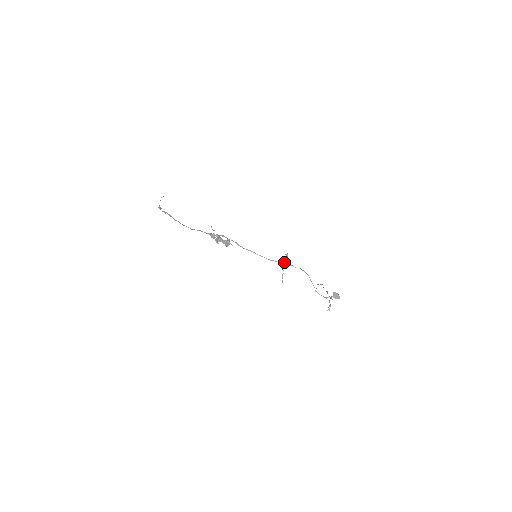
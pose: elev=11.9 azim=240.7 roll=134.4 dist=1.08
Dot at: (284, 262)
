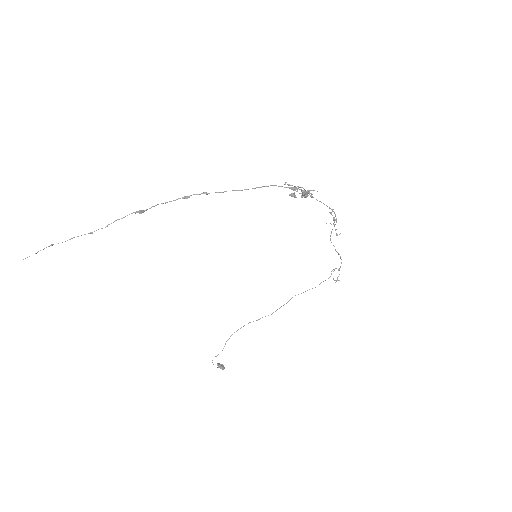
Dot at: (334, 217)
